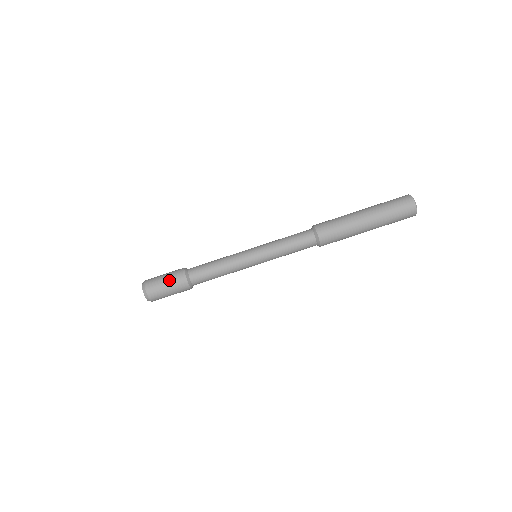
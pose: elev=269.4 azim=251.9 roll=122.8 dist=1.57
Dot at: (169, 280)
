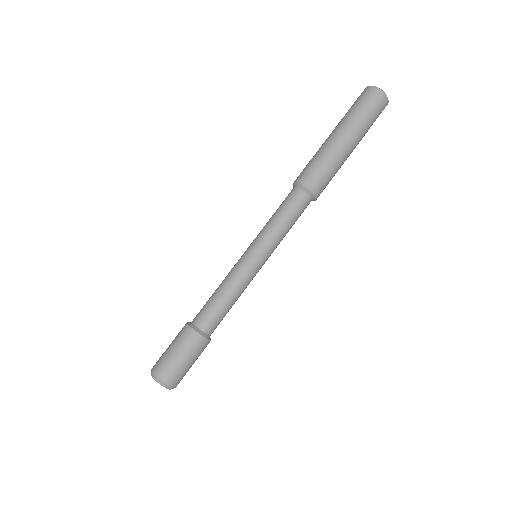
Dot at: (178, 348)
